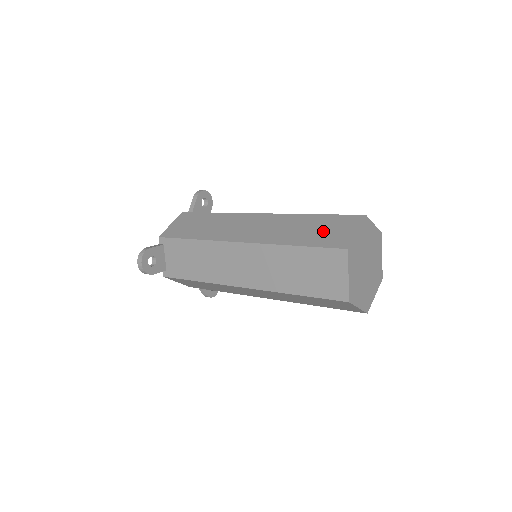
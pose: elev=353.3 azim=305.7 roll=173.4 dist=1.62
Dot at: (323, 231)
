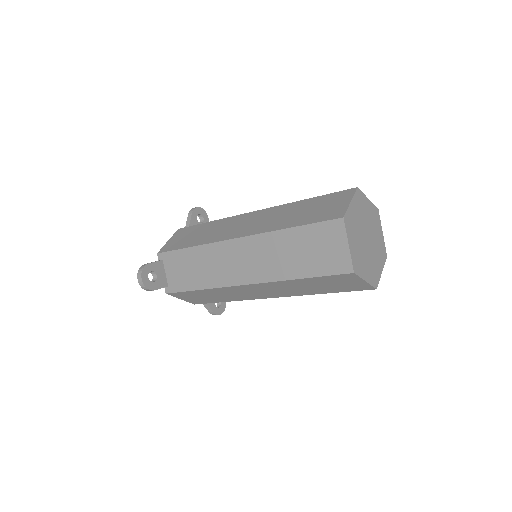
Dot at: (317, 209)
